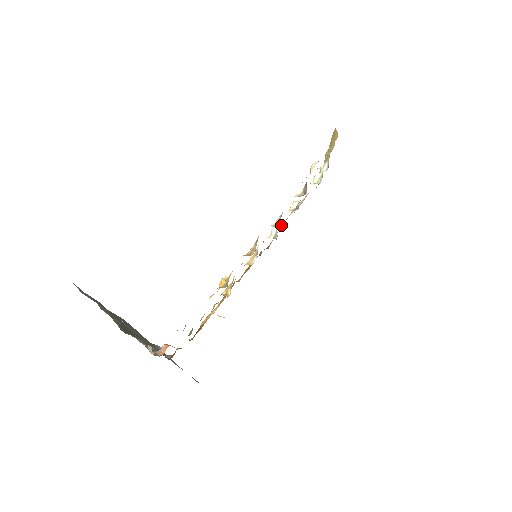
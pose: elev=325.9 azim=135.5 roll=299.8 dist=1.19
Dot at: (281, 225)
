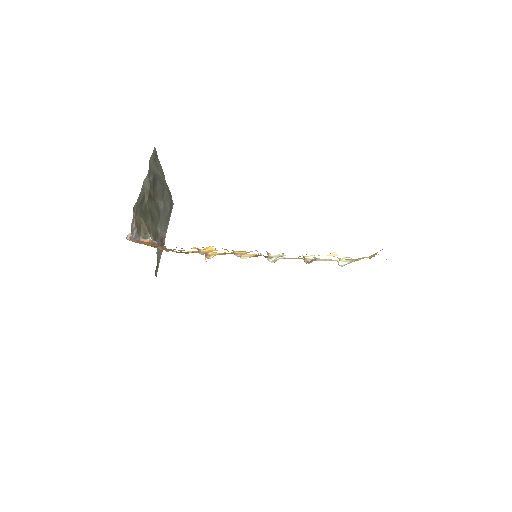
Dot at: (272, 261)
